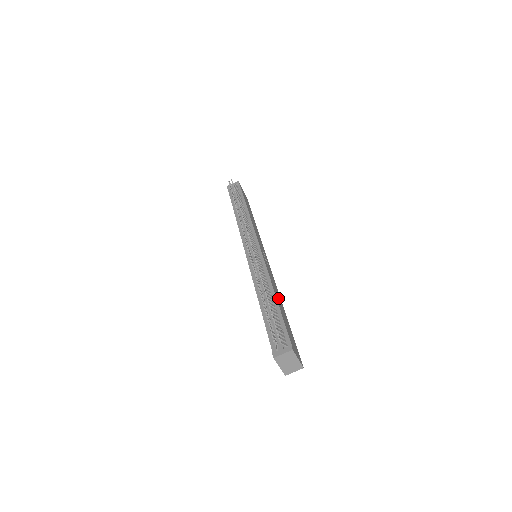
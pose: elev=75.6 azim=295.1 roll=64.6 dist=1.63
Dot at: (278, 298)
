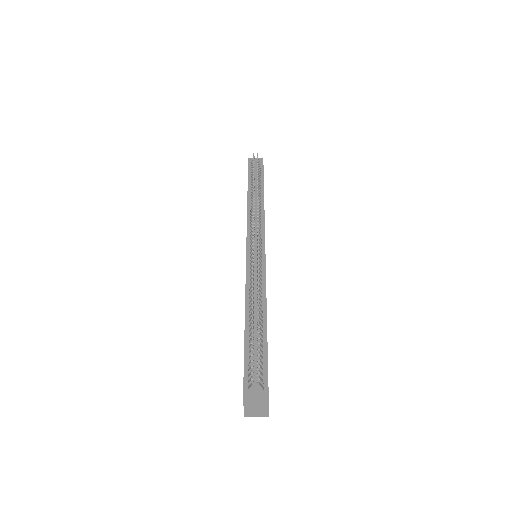
Dot at: occluded
